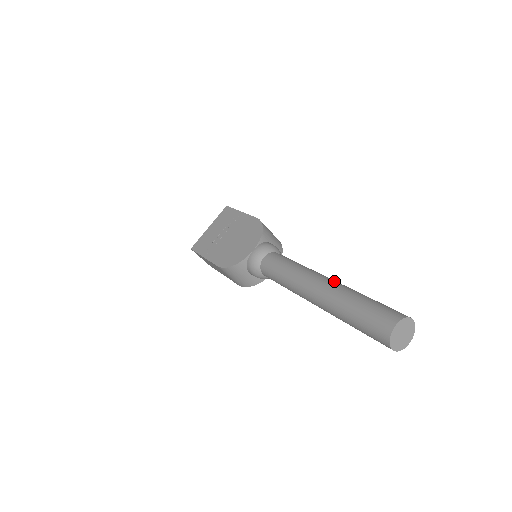
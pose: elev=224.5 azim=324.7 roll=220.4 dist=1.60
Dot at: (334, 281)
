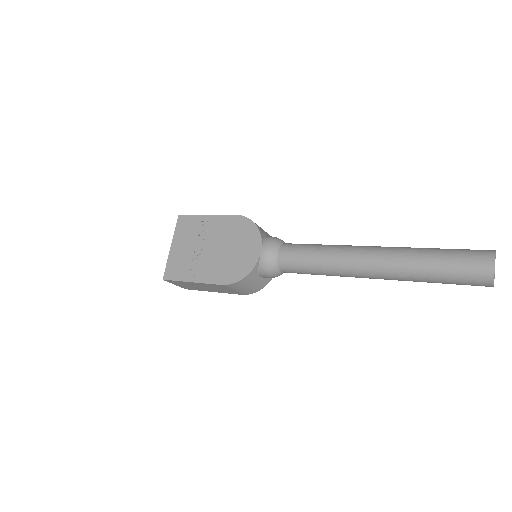
Dot at: (385, 247)
